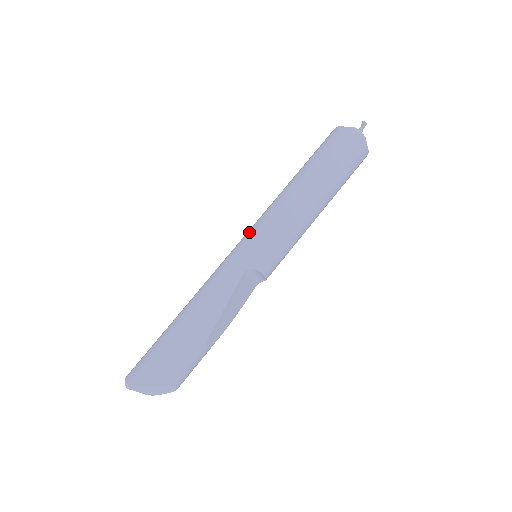
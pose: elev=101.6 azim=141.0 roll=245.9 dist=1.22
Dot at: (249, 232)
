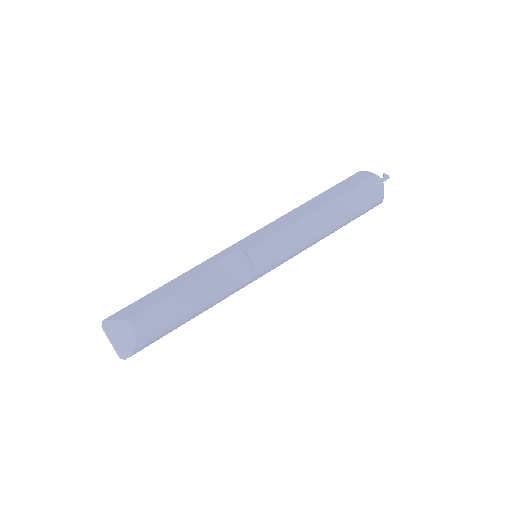
Dot at: occluded
